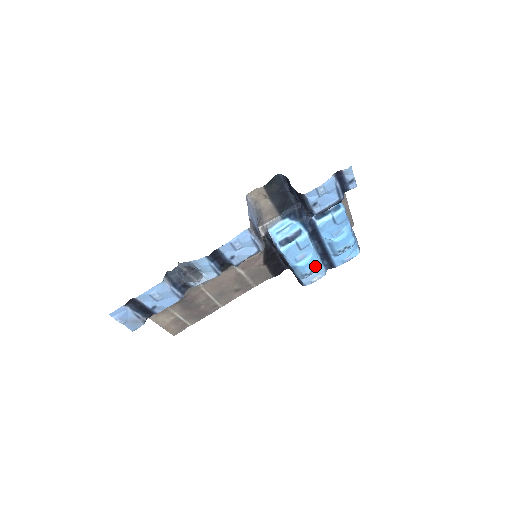
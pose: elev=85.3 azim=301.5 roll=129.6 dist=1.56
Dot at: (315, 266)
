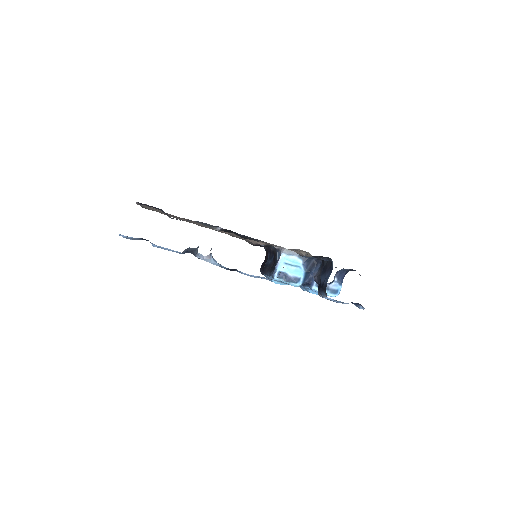
Dot at: occluded
